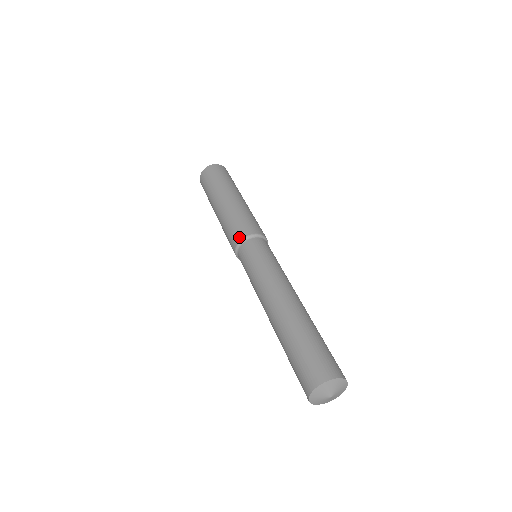
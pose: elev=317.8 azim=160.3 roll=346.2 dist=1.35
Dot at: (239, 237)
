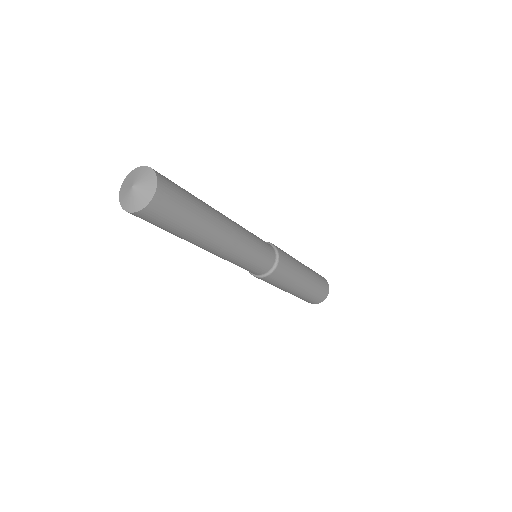
Dot at: occluded
